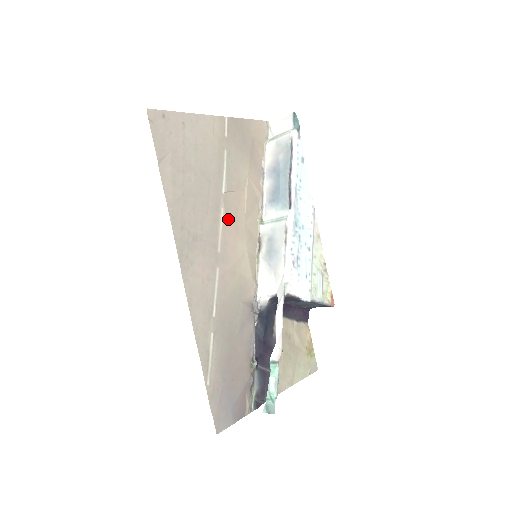
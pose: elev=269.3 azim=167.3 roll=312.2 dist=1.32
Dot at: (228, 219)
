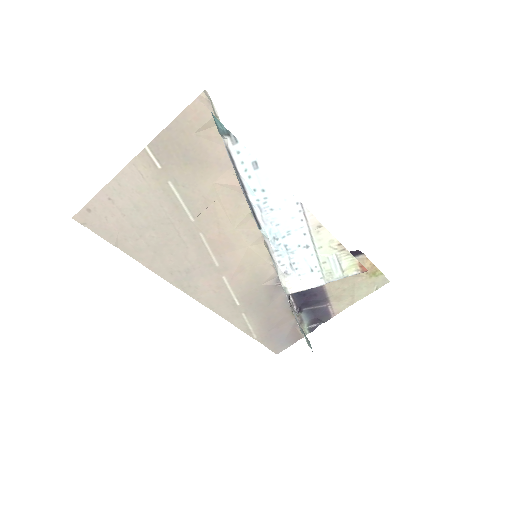
Dot at: (212, 238)
